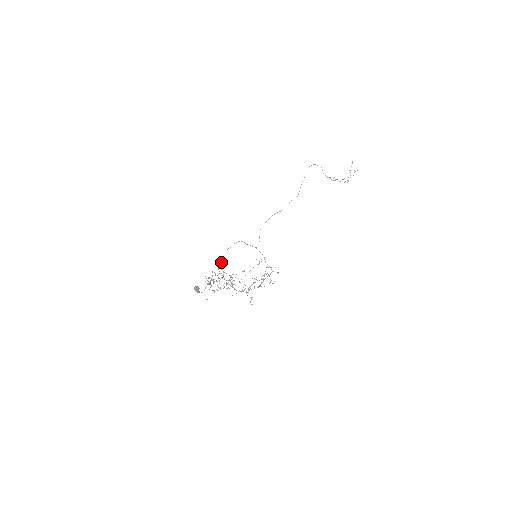
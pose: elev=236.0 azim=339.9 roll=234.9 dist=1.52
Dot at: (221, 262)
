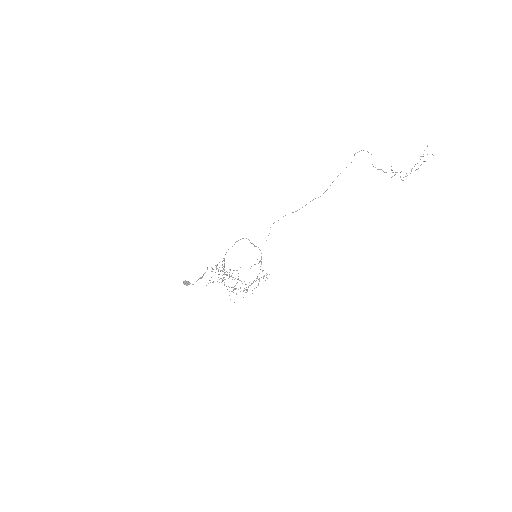
Dot at: occluded
